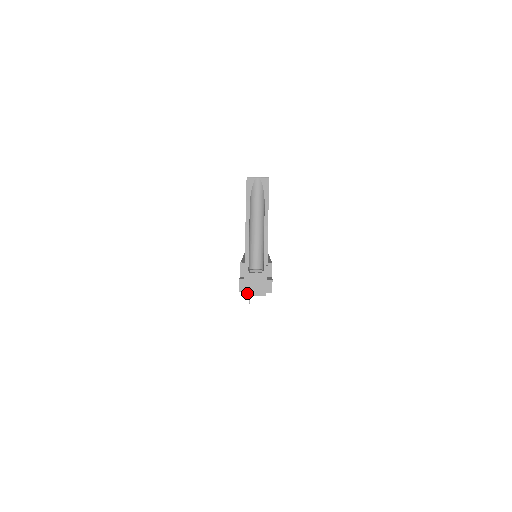
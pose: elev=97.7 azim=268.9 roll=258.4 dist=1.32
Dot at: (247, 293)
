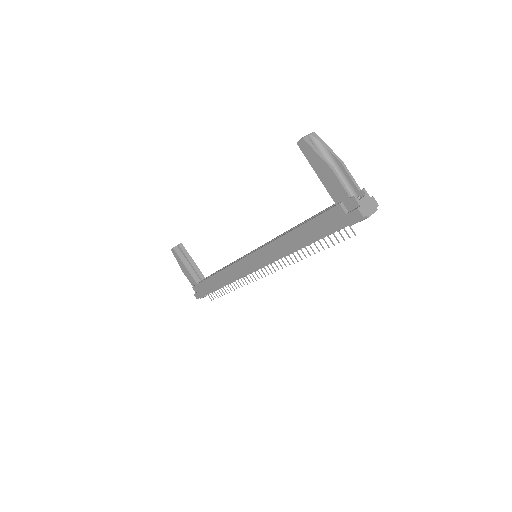
Dot at: (368, 215)
